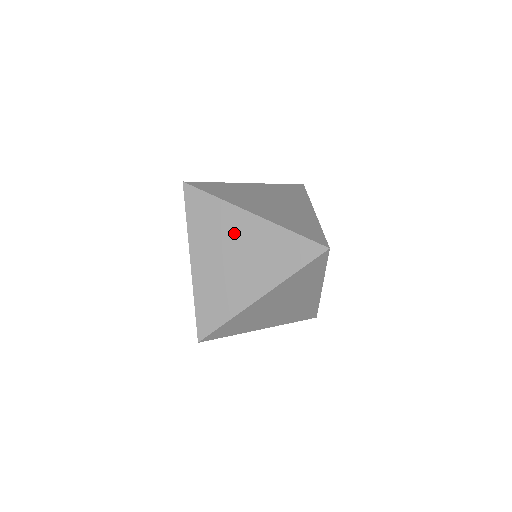
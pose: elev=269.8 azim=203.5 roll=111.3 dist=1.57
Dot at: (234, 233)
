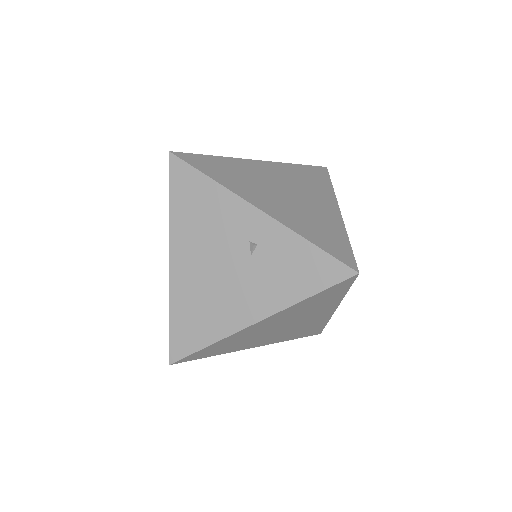
Dot at: (263, 175)
